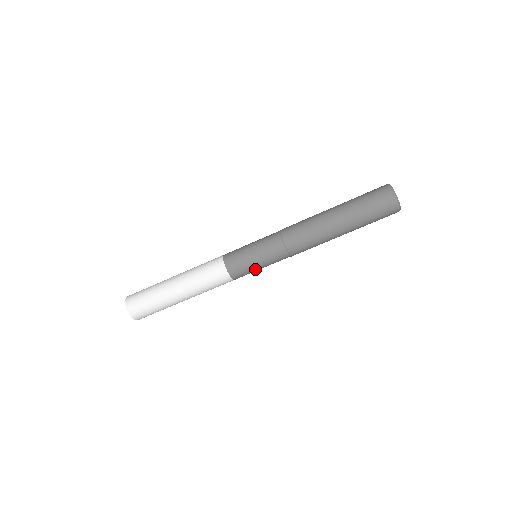
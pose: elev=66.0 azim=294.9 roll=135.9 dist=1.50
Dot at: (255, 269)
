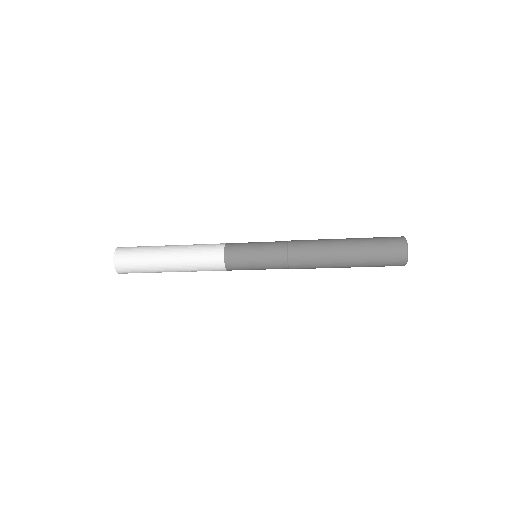
Dot at: (251, 269)
